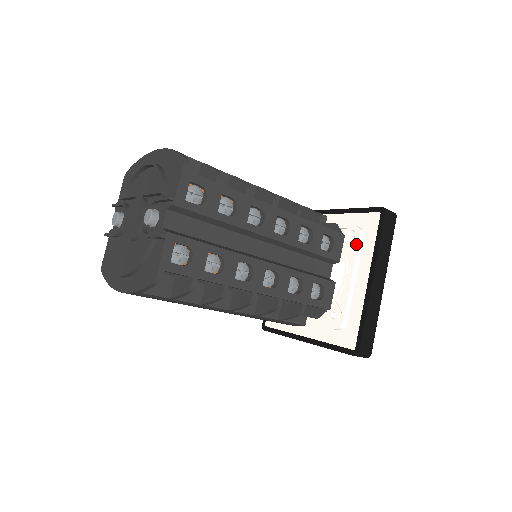
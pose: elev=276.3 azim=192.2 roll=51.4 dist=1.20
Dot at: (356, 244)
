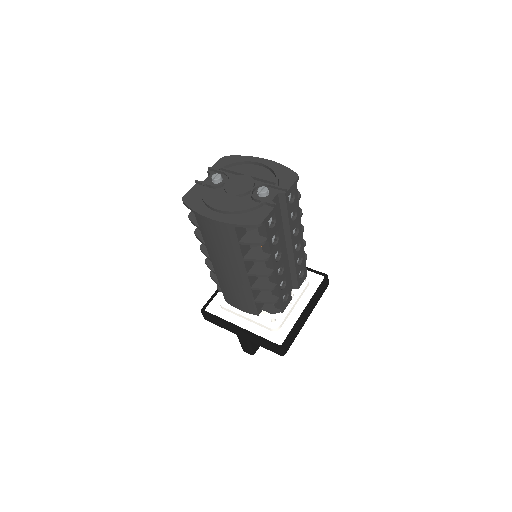
Dot at: (304, 286)
